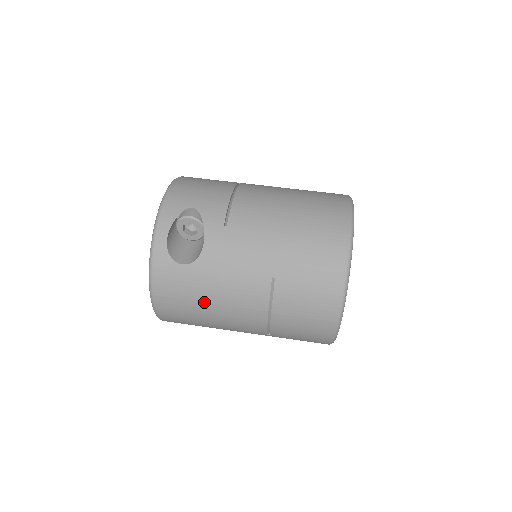
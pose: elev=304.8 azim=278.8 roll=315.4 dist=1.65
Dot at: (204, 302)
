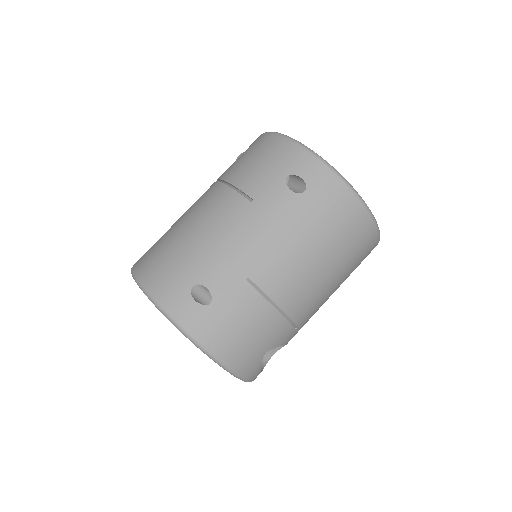
Dot at: occluded
